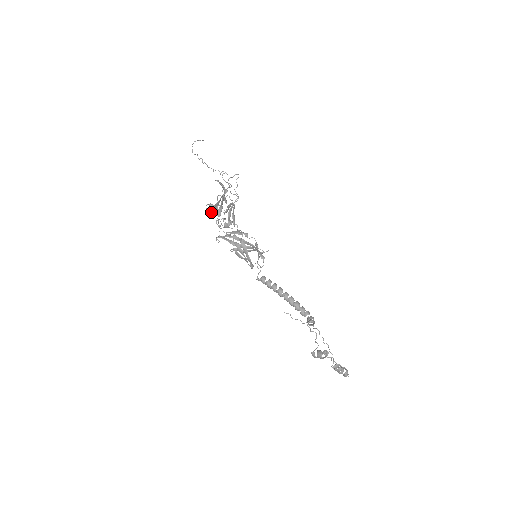
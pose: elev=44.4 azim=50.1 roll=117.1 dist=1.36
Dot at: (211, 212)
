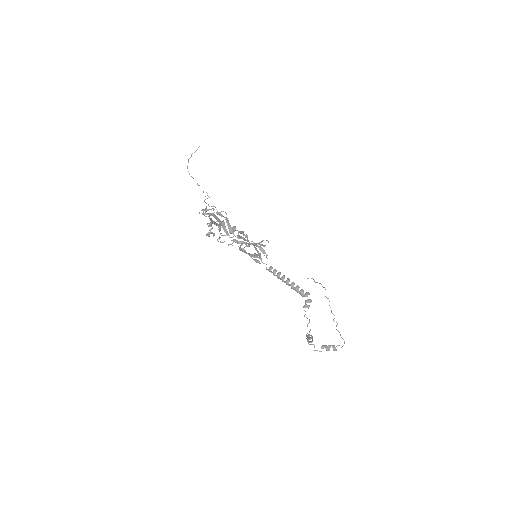
Dot at: (209, 236)
